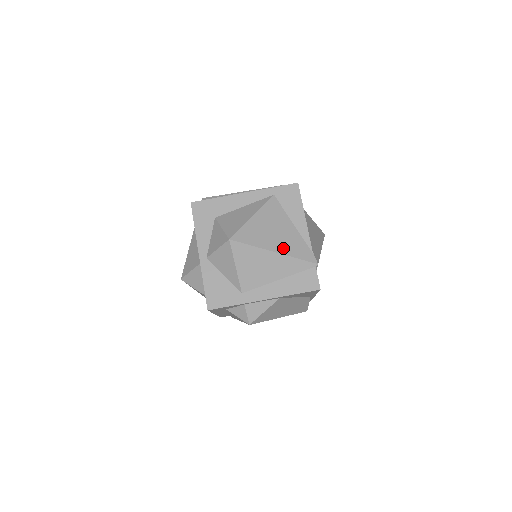
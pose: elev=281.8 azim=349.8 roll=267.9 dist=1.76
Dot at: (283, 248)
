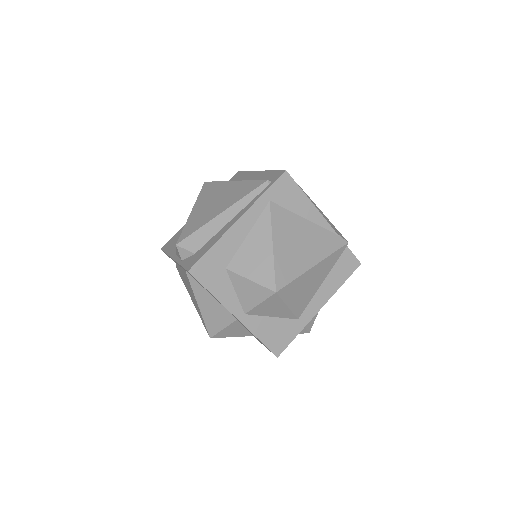
Dot at: (317, 254)
